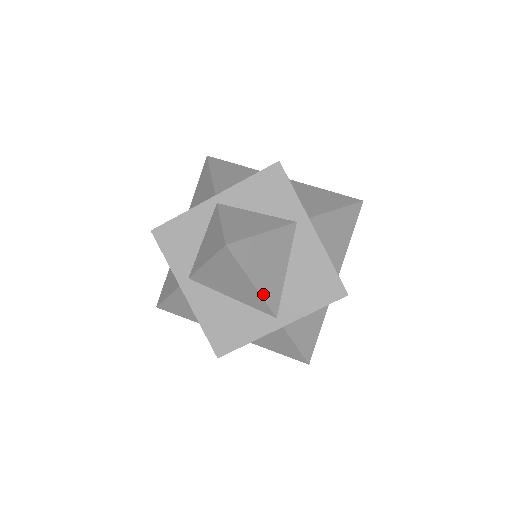
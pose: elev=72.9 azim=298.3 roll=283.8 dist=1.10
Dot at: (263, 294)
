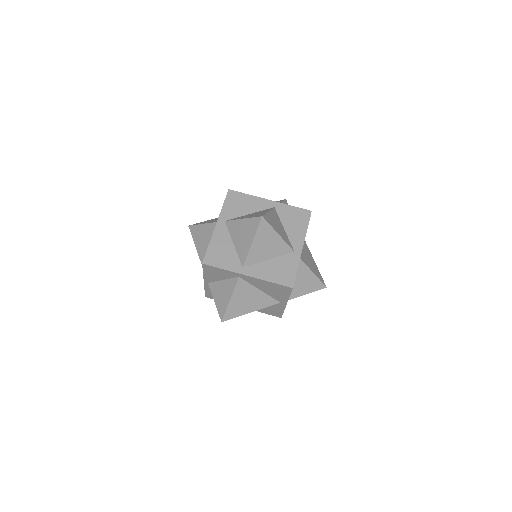
Dot at: (261, 308)
